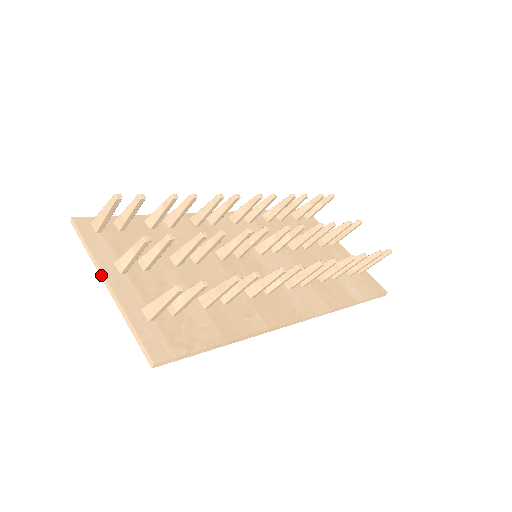
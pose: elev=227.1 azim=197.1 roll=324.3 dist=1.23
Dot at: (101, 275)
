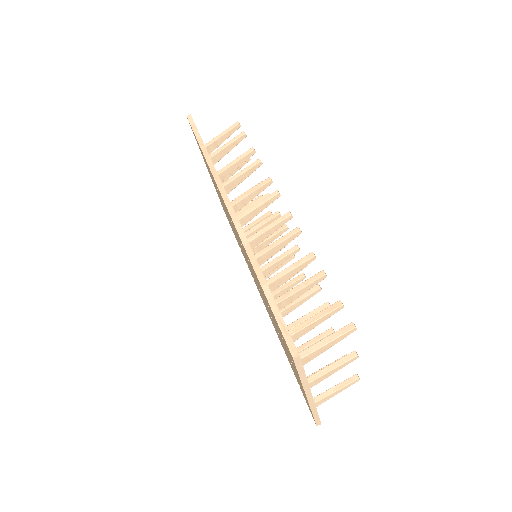
Dot at: occluded
